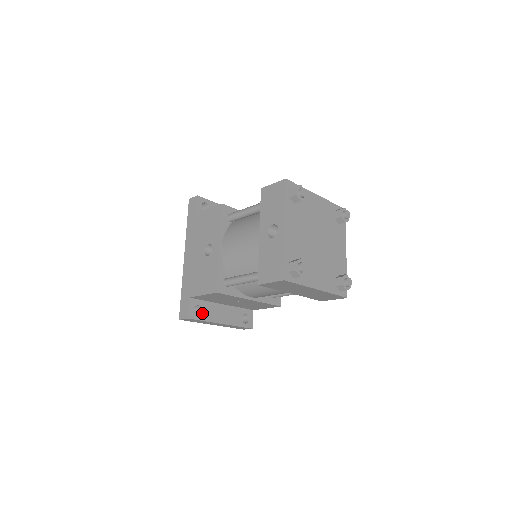
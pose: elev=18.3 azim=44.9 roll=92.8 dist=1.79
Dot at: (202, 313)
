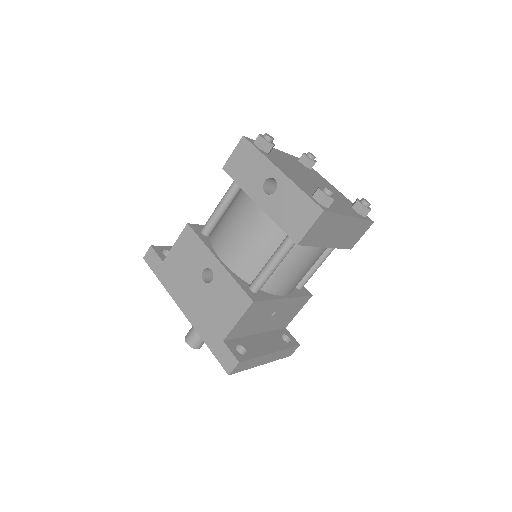
Dot at: (247, 351)
